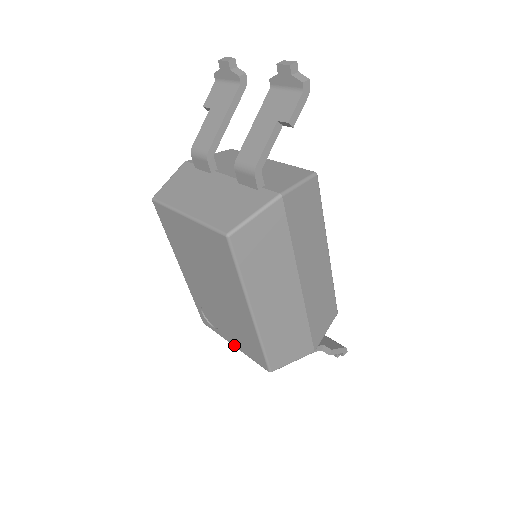
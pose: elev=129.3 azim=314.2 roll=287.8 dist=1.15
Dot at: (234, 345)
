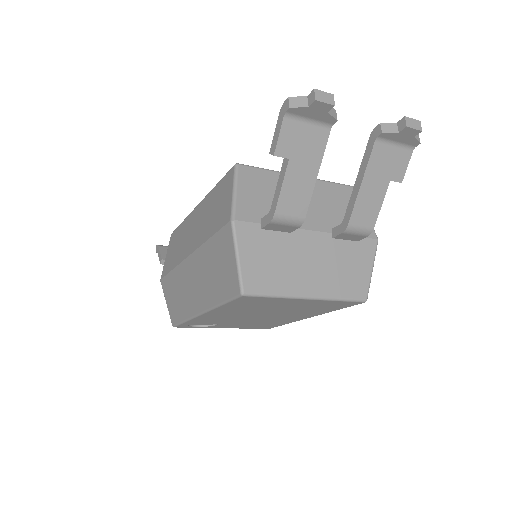
Dot at: occluded
